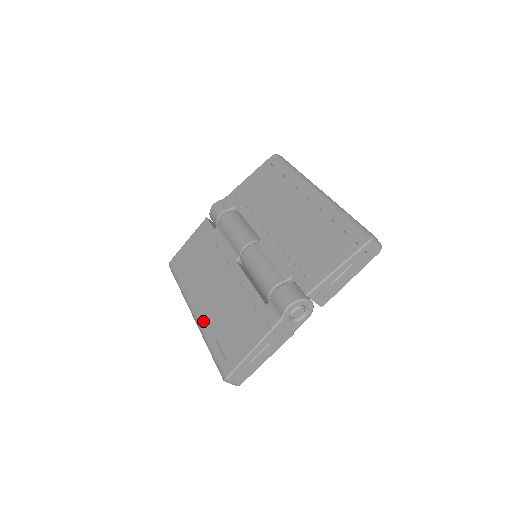
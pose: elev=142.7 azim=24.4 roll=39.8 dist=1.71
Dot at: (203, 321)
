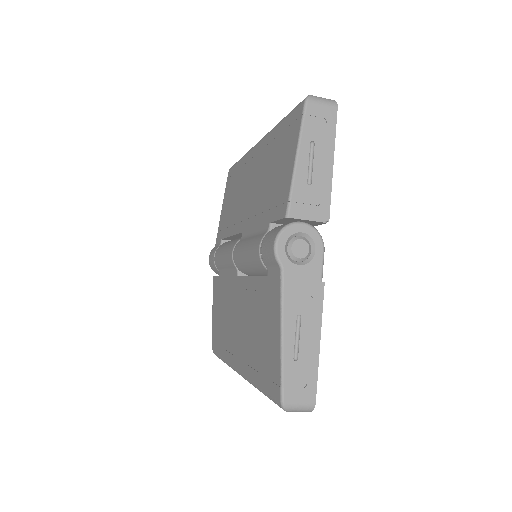
Dot at: (244, 368)
